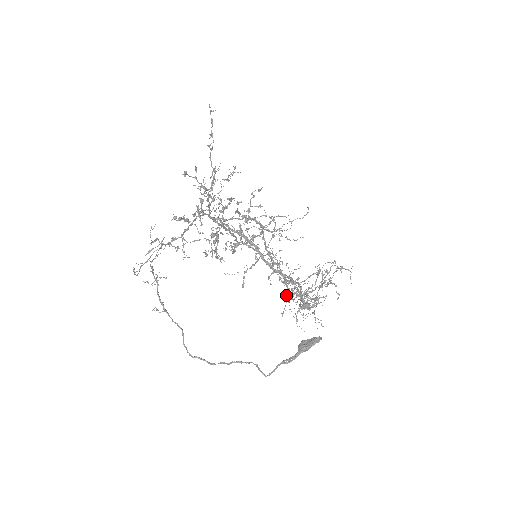
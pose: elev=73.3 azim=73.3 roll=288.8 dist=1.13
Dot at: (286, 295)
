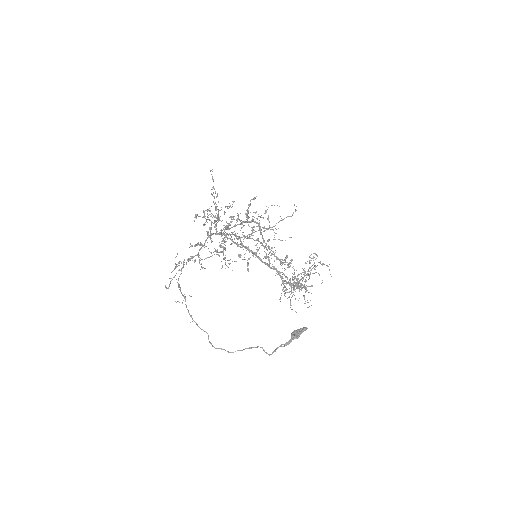
Dot at: occluded
